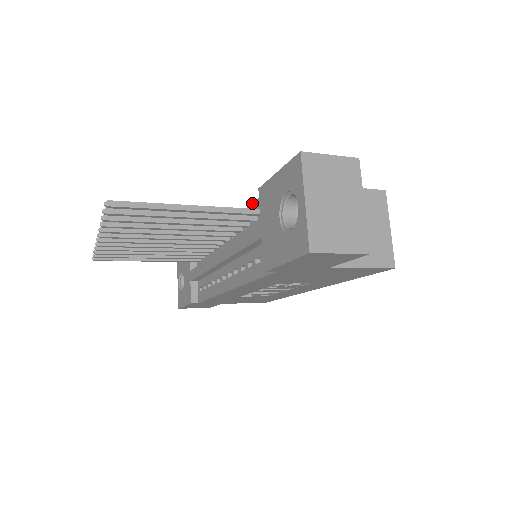
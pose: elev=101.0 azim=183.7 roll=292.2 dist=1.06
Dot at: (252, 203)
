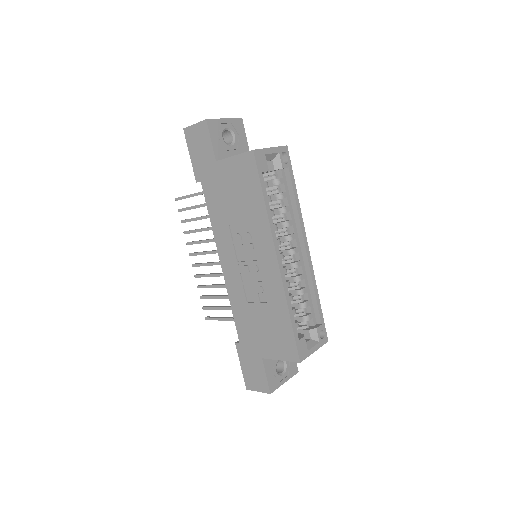
Dot at: occluded
